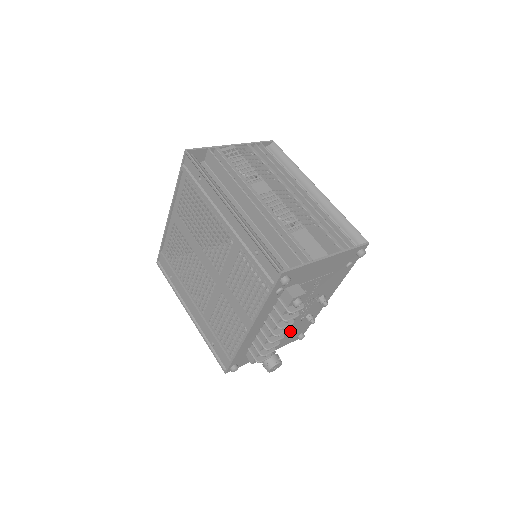
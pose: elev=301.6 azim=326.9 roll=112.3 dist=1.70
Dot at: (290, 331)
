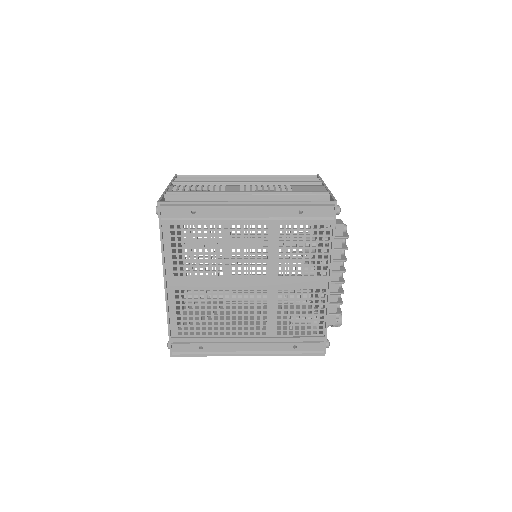
Dot at: occluded
